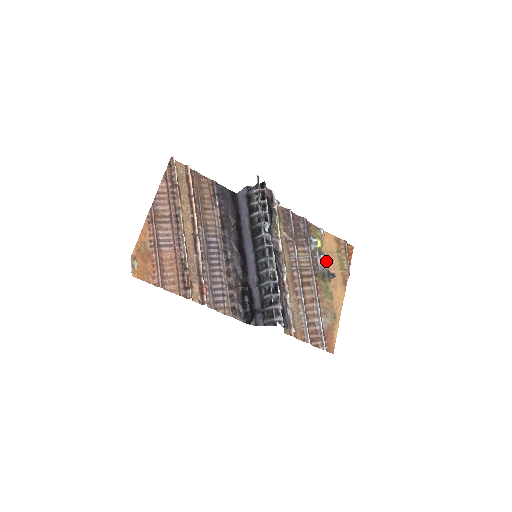
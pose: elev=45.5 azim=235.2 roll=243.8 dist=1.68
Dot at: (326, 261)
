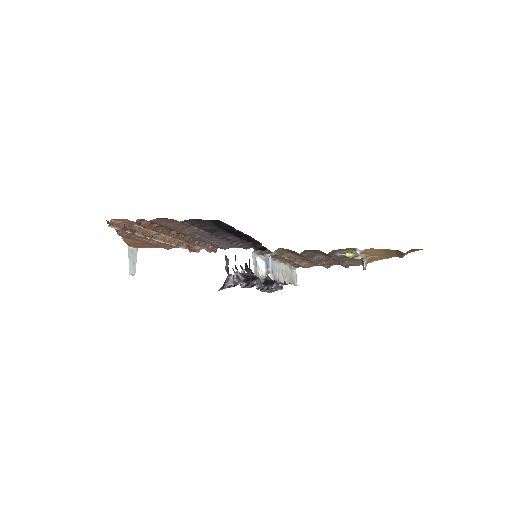
Dot at: occluded
